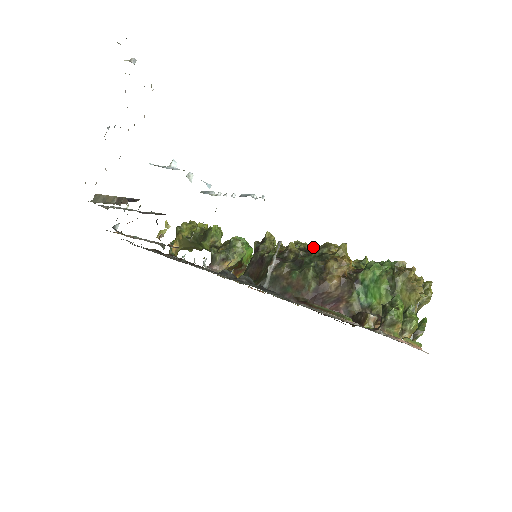
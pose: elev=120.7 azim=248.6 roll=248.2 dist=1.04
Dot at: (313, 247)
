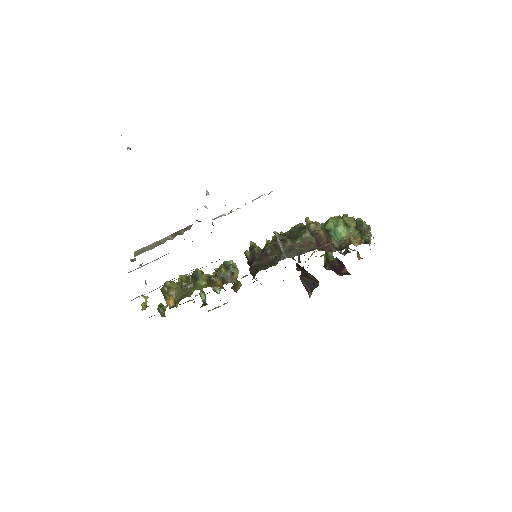
Dot at: (288, 231)
